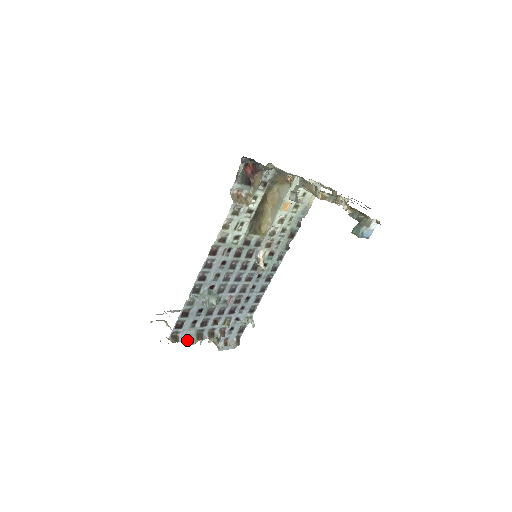
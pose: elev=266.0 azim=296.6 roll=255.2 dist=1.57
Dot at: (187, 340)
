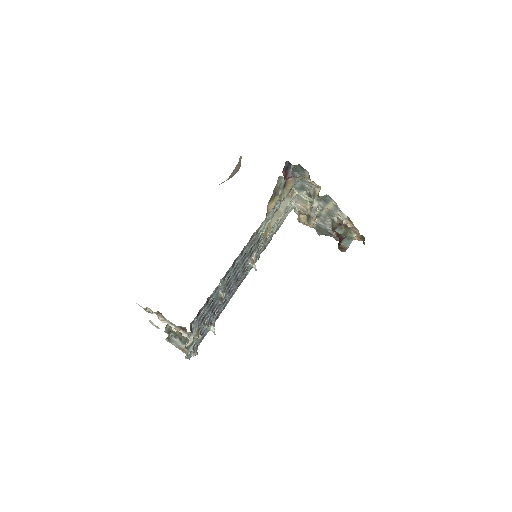
Dot at: (197, 332)
